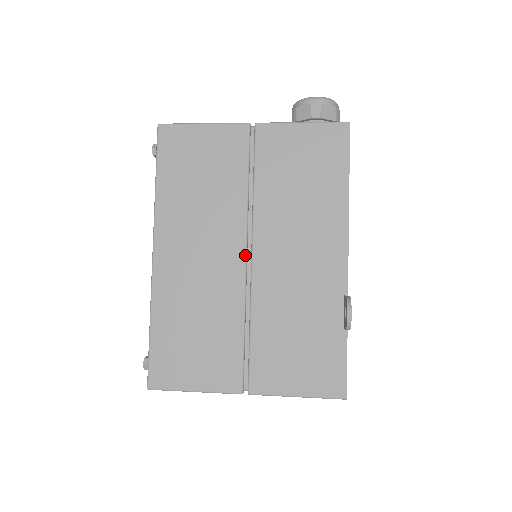
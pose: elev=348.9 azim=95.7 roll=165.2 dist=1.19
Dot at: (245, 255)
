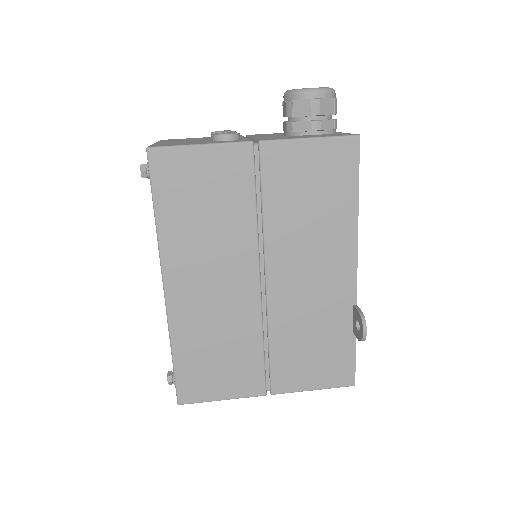
Dot at: (259, 280)
